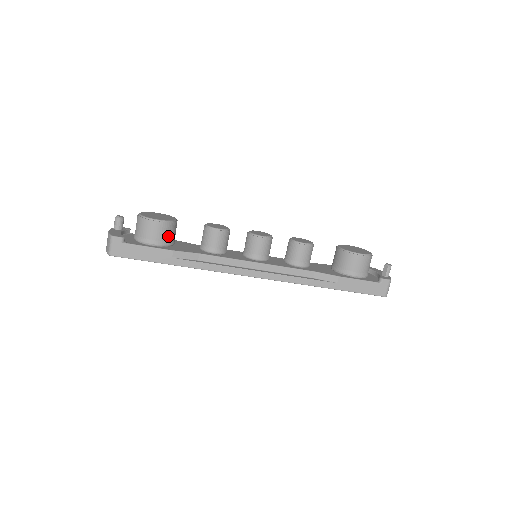
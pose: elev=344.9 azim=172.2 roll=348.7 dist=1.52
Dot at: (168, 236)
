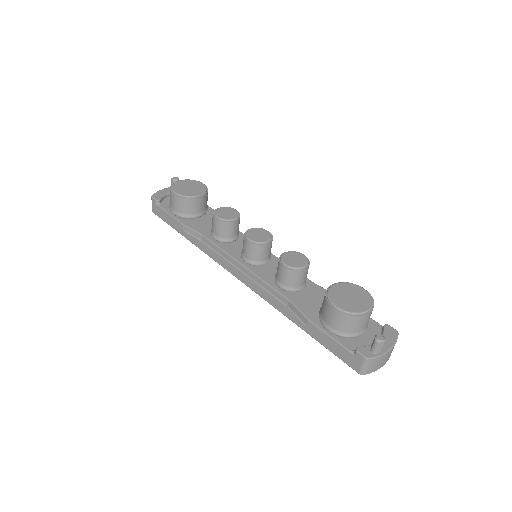
Dot at: (185, 209)
